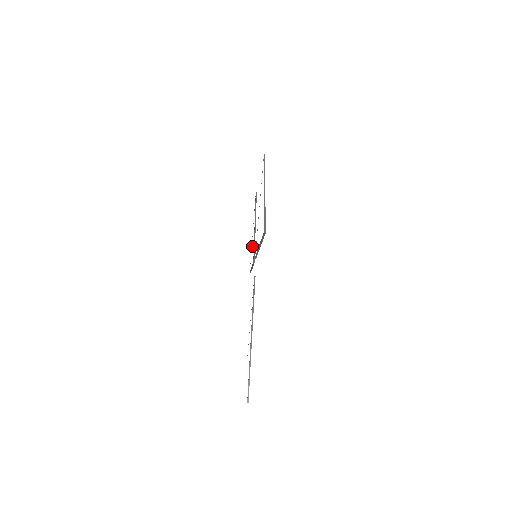
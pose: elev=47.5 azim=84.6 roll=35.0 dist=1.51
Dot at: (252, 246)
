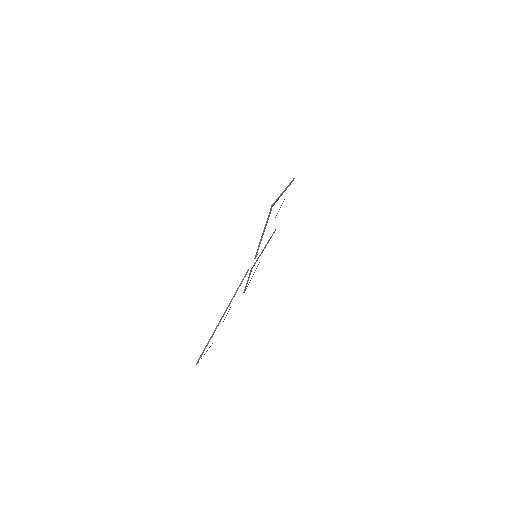
Dot at: occluded
